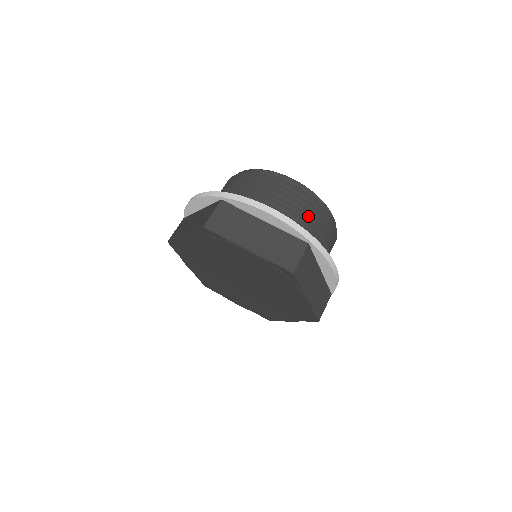
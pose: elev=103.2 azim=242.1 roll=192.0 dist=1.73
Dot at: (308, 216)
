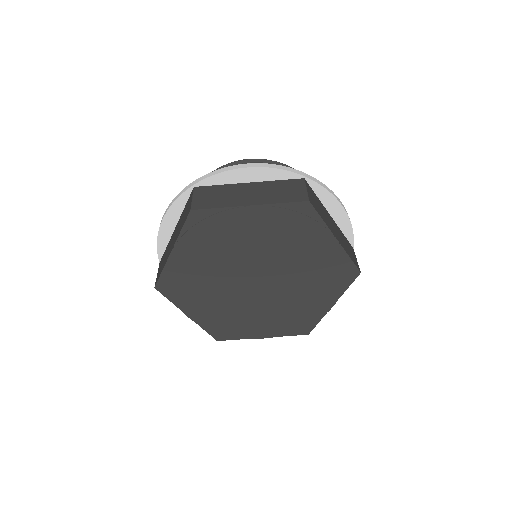
Dot at: occluded
